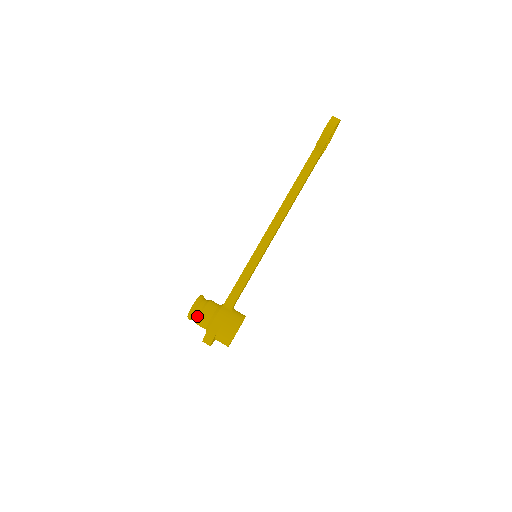
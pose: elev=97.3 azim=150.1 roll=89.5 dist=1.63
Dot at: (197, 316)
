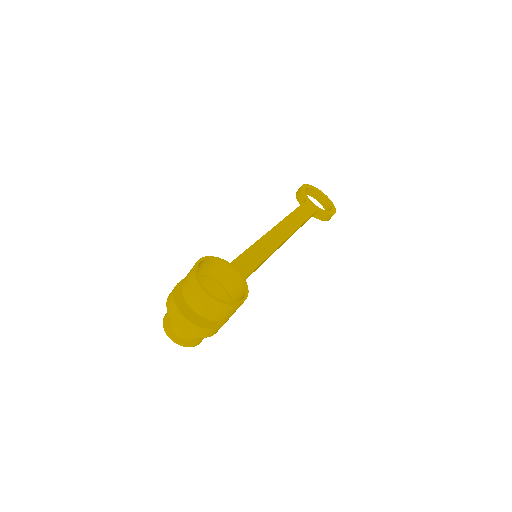
Dot at: occluded
